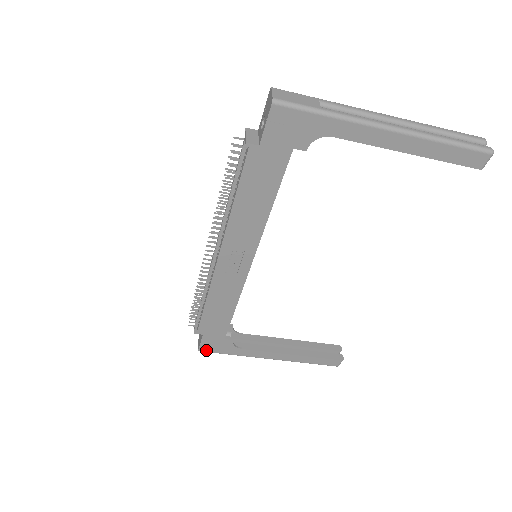
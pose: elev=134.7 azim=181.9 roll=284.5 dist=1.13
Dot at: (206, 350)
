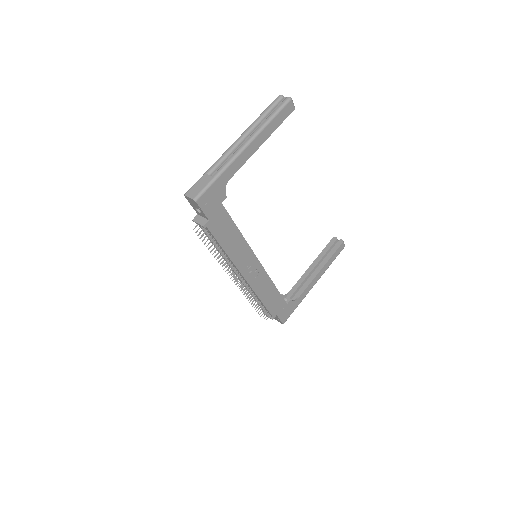
Dot at: (286, 319)
